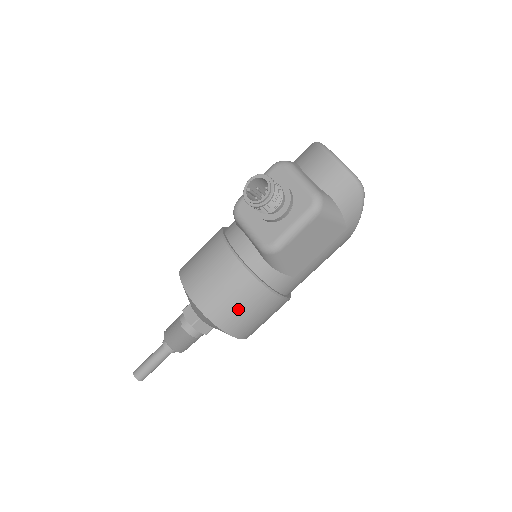
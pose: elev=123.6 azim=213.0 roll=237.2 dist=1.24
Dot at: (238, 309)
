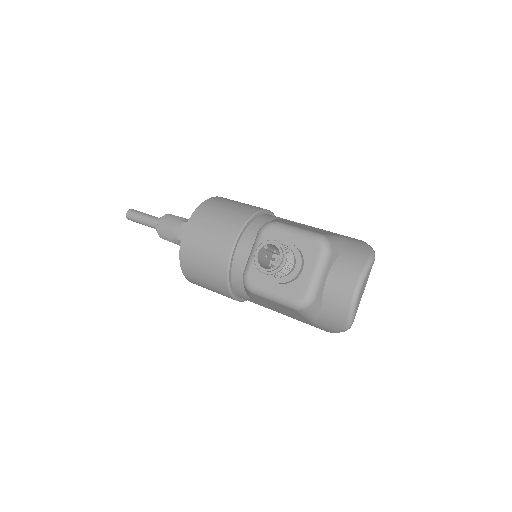
Dot at: (201, 277)
